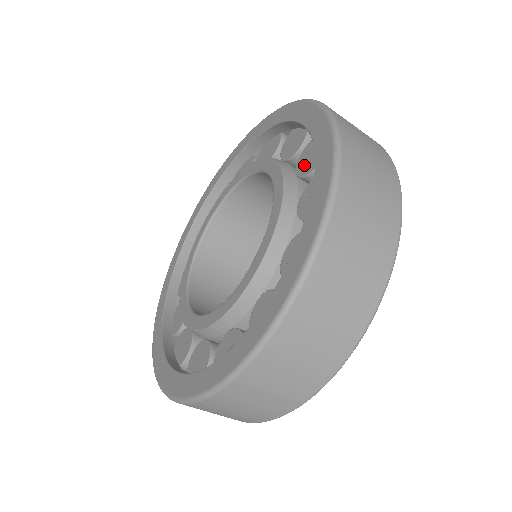
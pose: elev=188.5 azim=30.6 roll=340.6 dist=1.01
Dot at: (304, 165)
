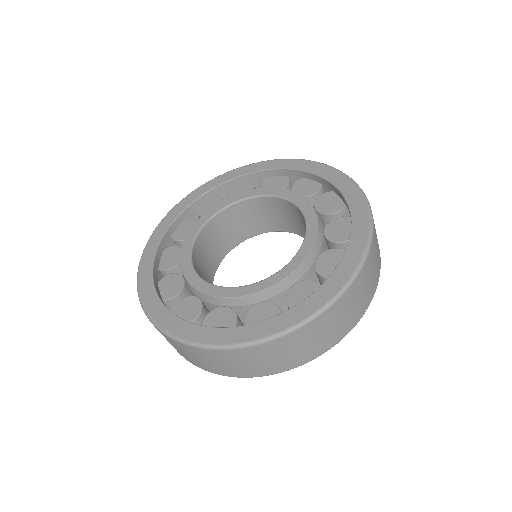
Dot at: (324, 206)
